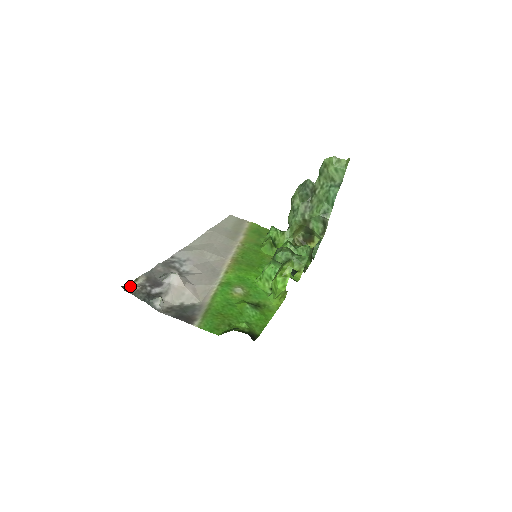
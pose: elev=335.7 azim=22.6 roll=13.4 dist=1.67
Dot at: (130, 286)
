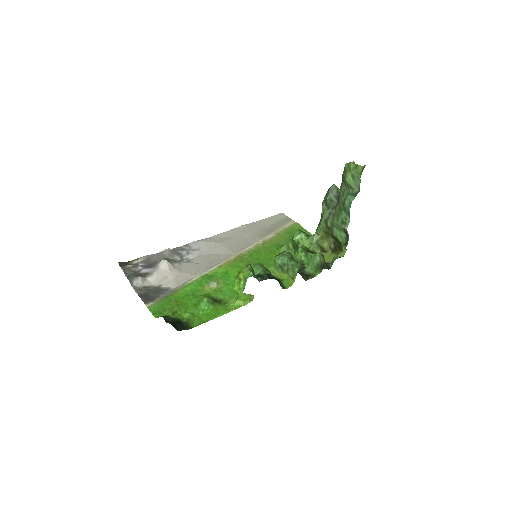
Dot at: (128, 263)
